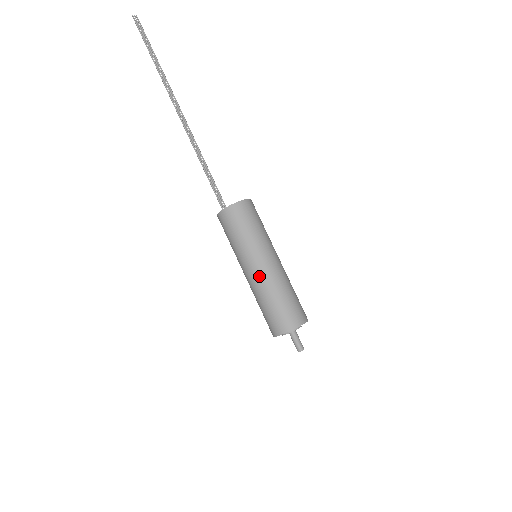
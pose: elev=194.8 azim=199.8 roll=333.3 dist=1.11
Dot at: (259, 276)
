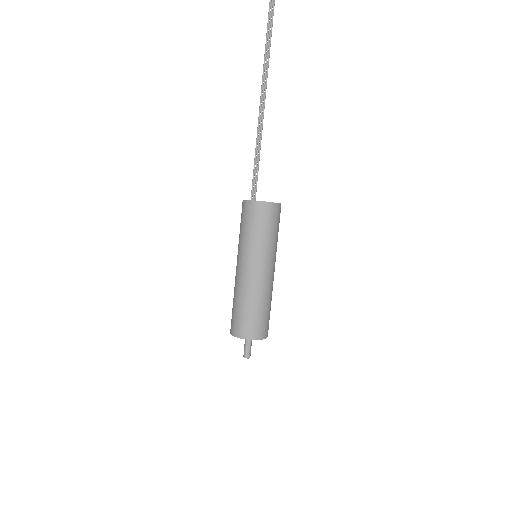
Dot at: (247, 278)
